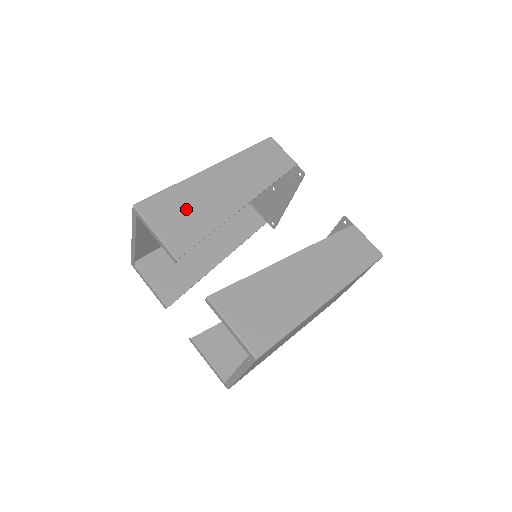
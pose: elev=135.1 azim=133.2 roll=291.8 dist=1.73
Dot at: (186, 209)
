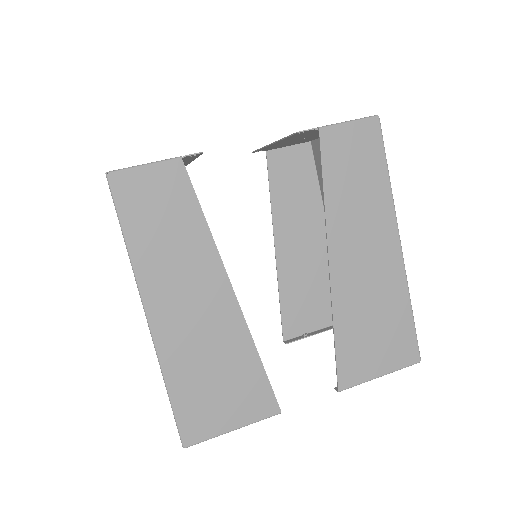
Dot at: (212, 379)
